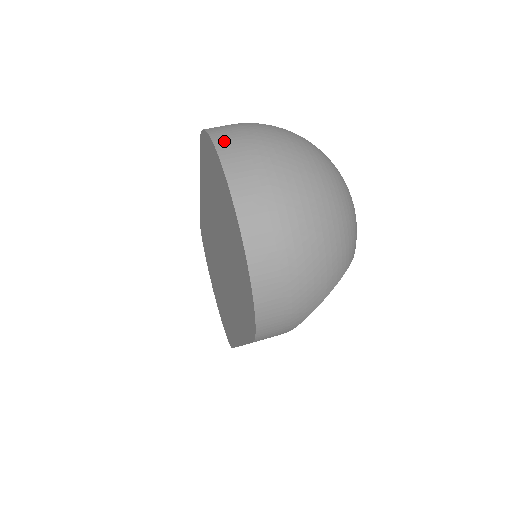
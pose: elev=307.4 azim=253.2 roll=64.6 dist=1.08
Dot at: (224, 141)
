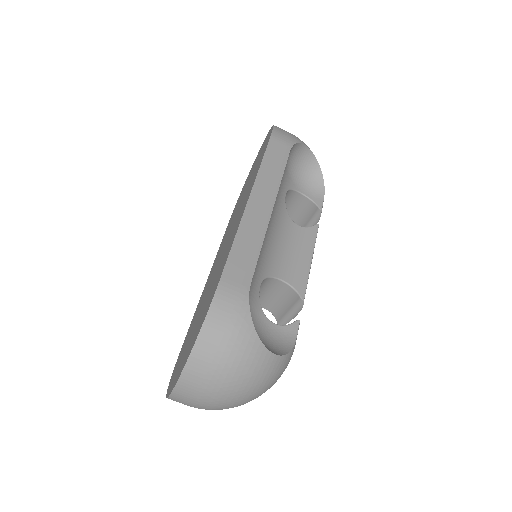
Dot at: (195, 365)
